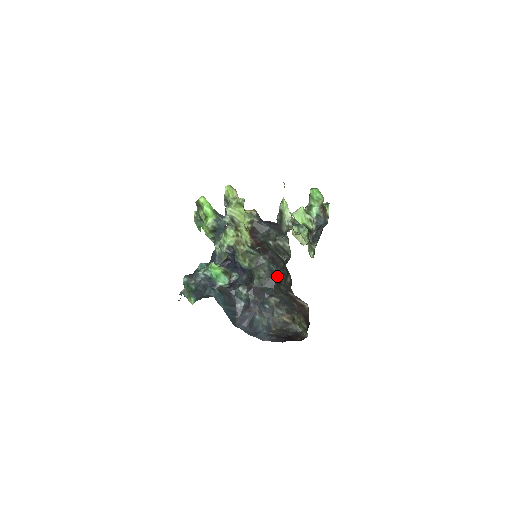
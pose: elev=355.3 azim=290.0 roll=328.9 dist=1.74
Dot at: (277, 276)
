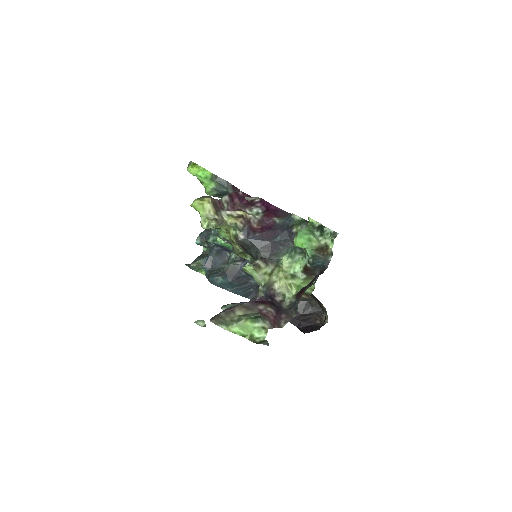
Dot at: occluded
